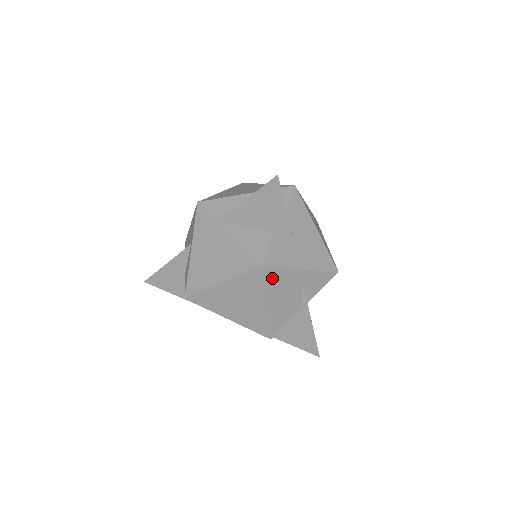
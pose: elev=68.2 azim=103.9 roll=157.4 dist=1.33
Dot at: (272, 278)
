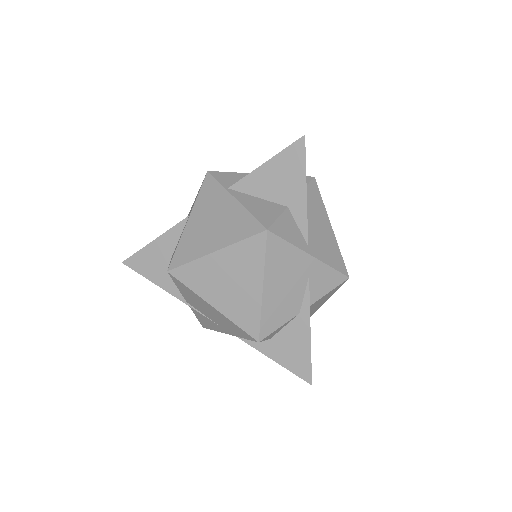
Dot at: (277, 252)
